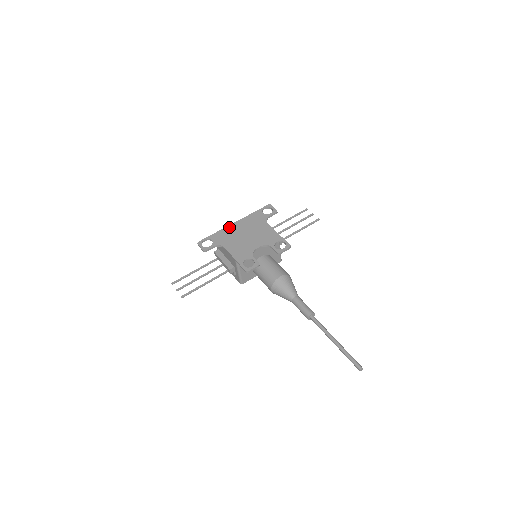
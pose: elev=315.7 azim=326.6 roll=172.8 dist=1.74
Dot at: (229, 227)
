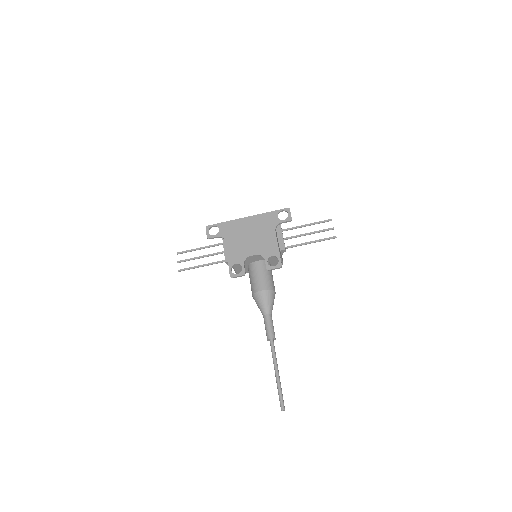
Dot at: (240, 220)
